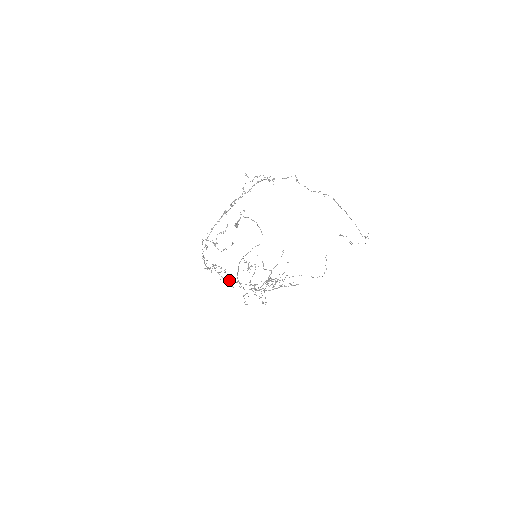
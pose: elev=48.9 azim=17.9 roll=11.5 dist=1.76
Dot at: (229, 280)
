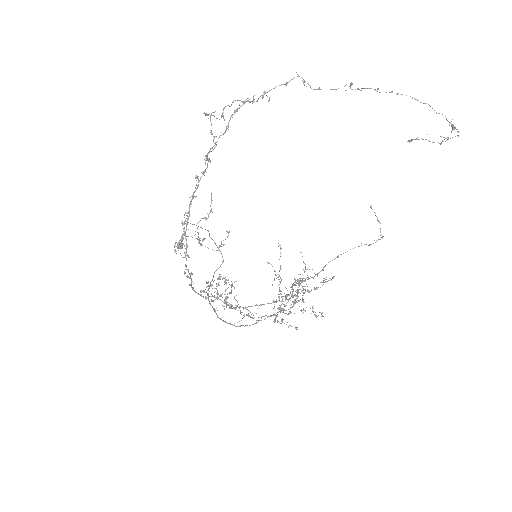
Dot at: (236, 307)
